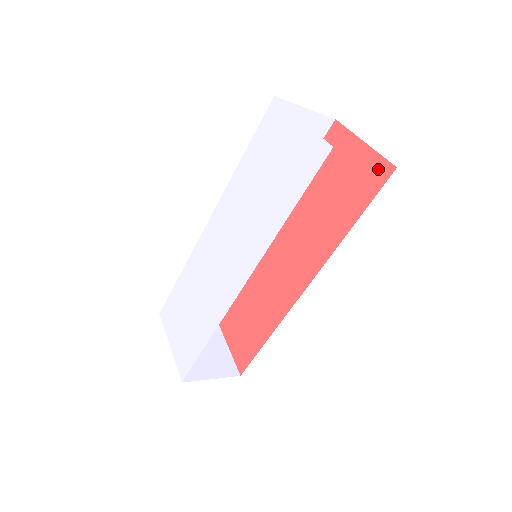
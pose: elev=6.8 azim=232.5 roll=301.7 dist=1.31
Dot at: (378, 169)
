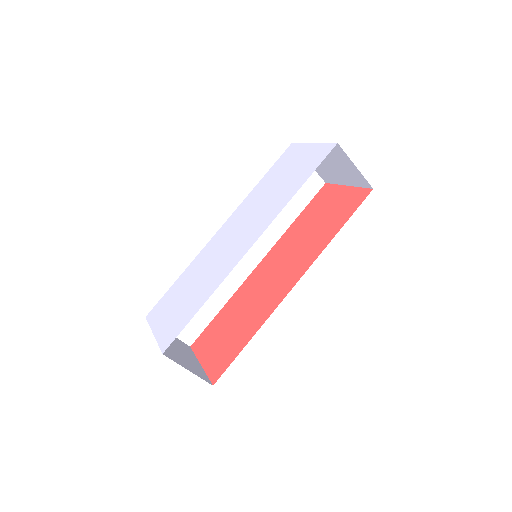
Dot at: (359, 194)
